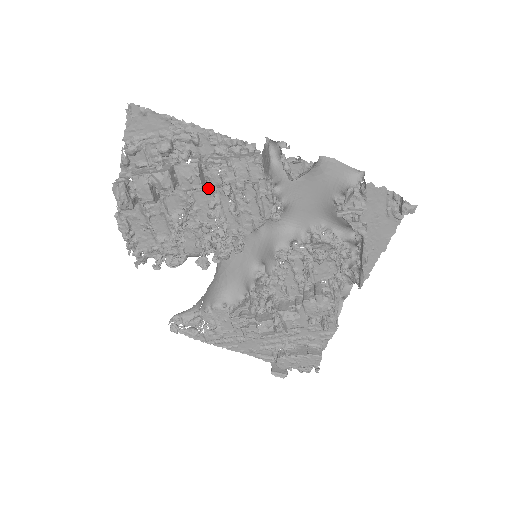
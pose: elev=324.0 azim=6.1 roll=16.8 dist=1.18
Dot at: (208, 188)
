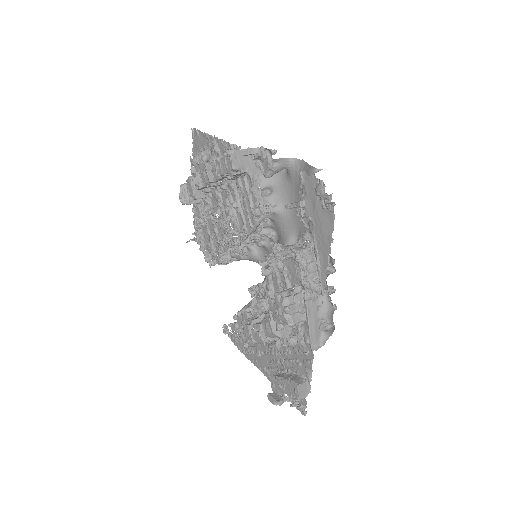
Dot at: occluded
